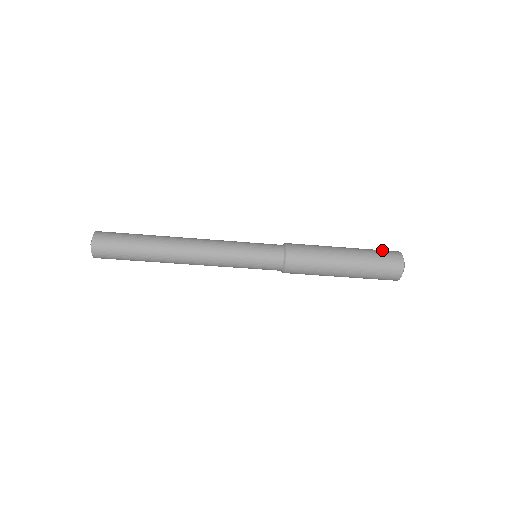
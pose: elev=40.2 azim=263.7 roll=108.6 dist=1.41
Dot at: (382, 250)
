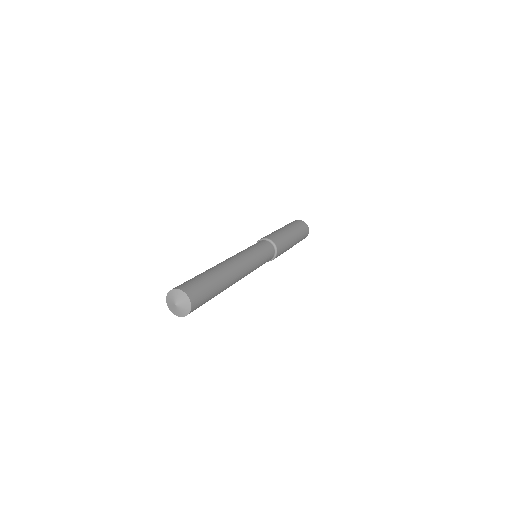
Dot at: (304, 230)
